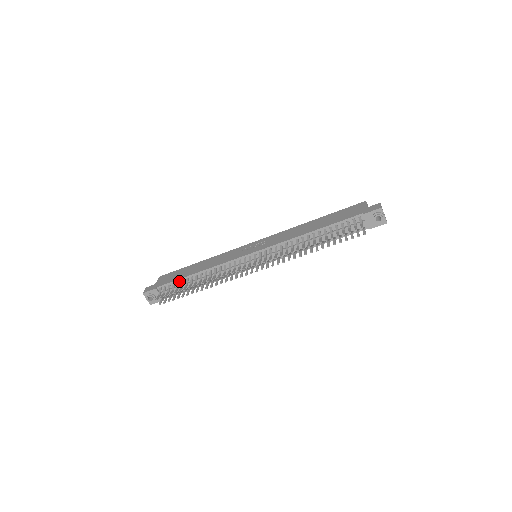
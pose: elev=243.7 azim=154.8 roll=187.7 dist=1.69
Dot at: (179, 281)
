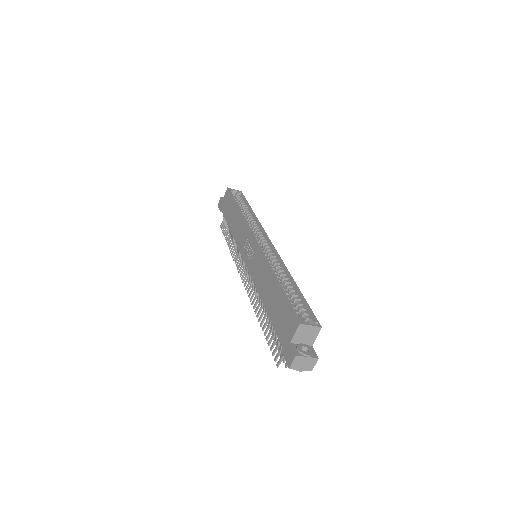
Dot at: occluded
